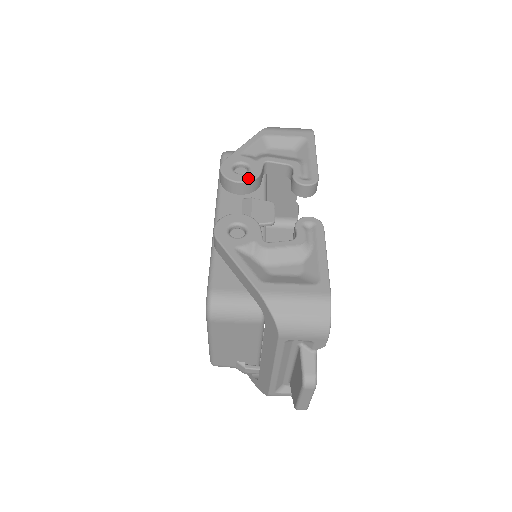
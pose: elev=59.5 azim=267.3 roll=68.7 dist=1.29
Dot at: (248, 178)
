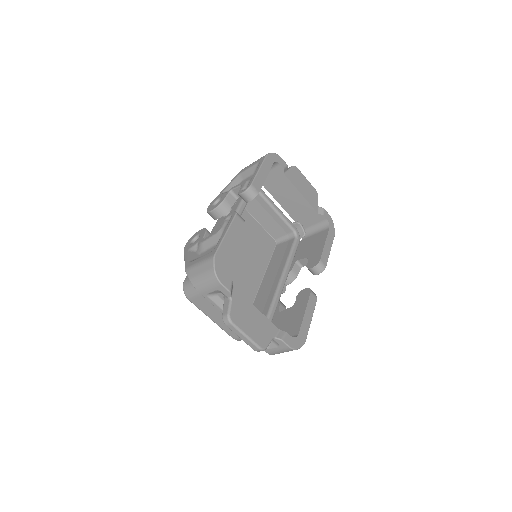
Dot at: (216, 206)
